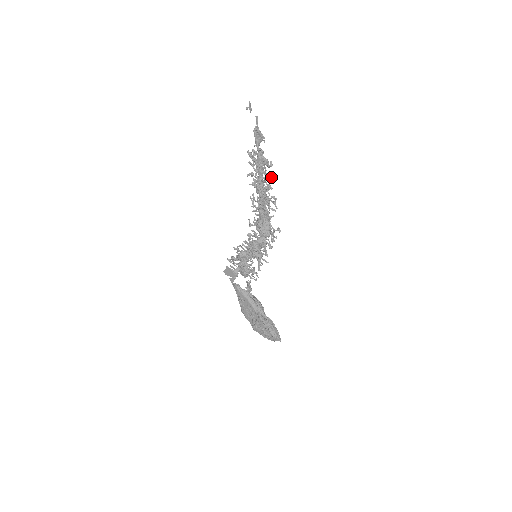
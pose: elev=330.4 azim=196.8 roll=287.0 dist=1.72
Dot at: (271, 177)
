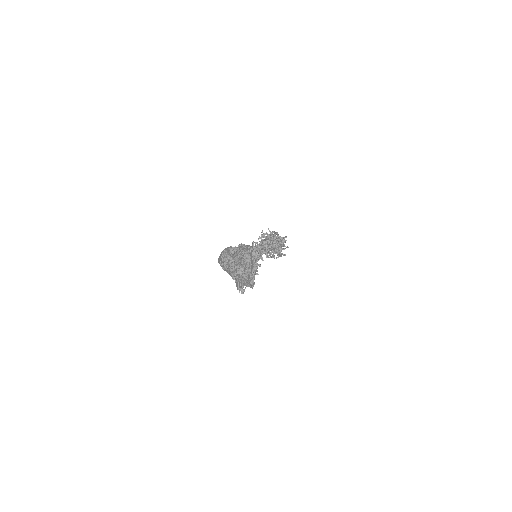
Dot at: occluded
